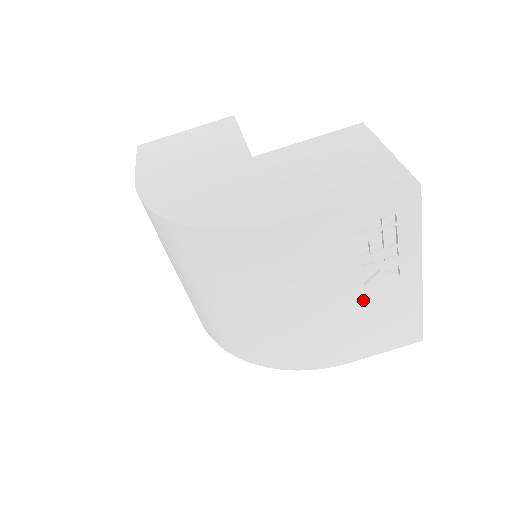
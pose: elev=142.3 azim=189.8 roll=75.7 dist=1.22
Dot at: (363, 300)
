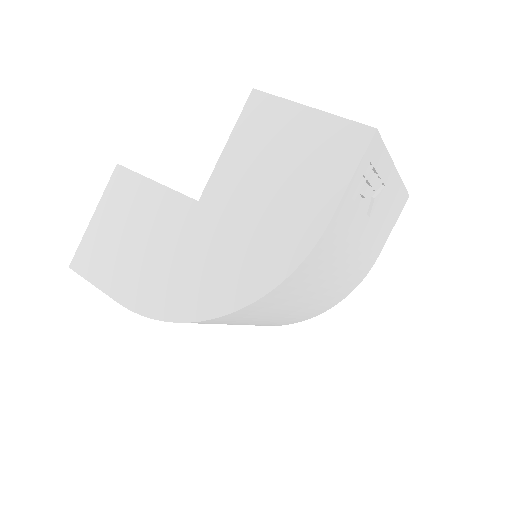
Dot at: (372, 223)
